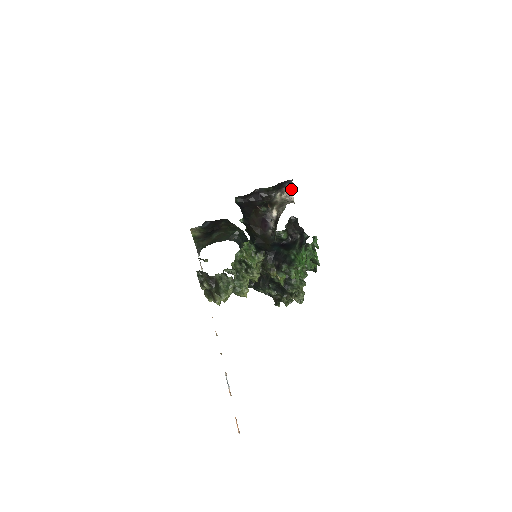
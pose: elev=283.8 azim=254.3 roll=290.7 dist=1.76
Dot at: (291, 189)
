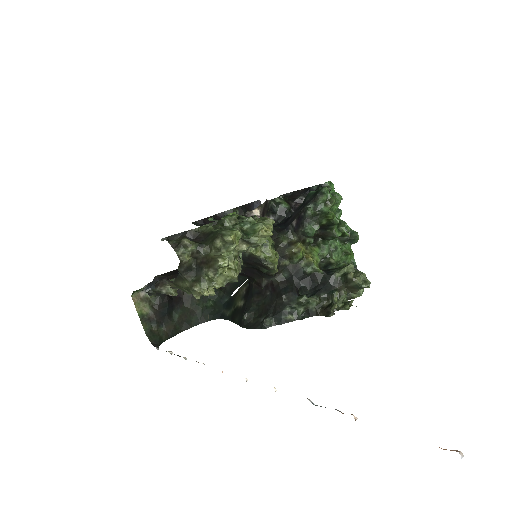
Dot at: occluded
